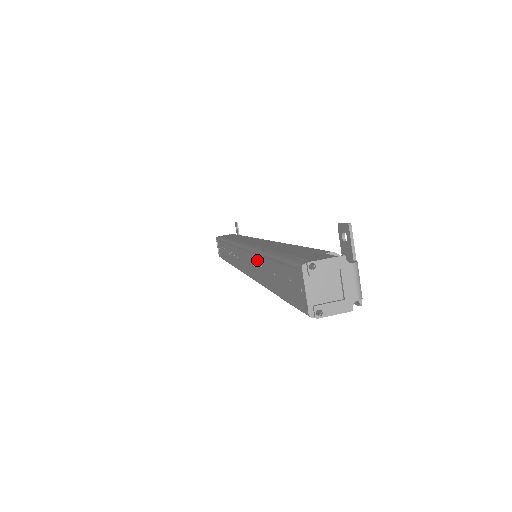
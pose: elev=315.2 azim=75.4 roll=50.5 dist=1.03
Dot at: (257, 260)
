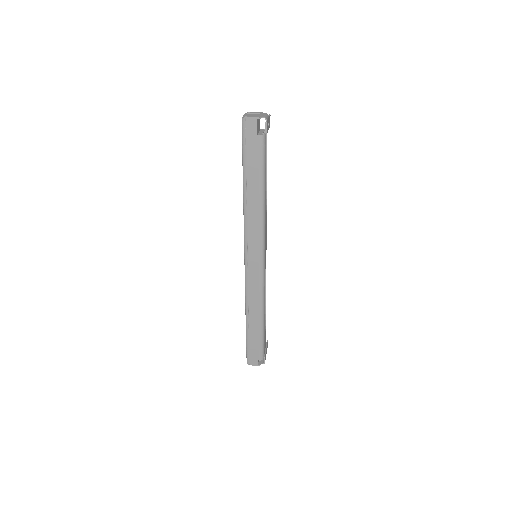
Dot at: occluded
